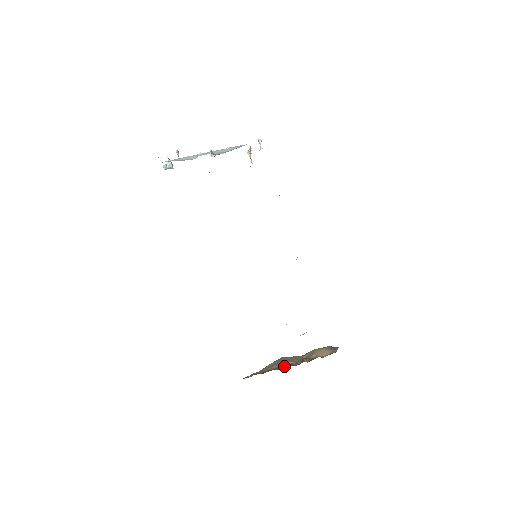
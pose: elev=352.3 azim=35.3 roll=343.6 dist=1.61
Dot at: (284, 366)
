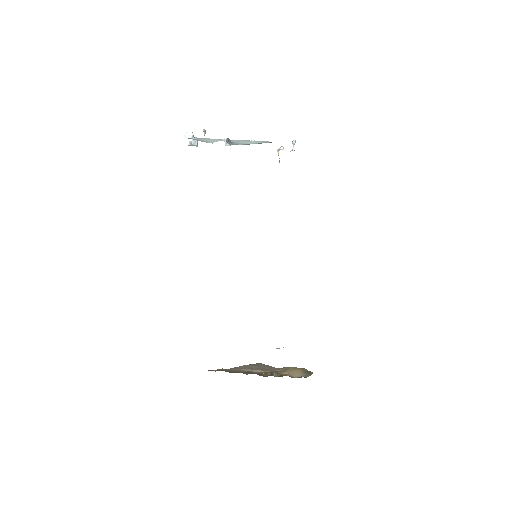
Dot at: (252, 372)
